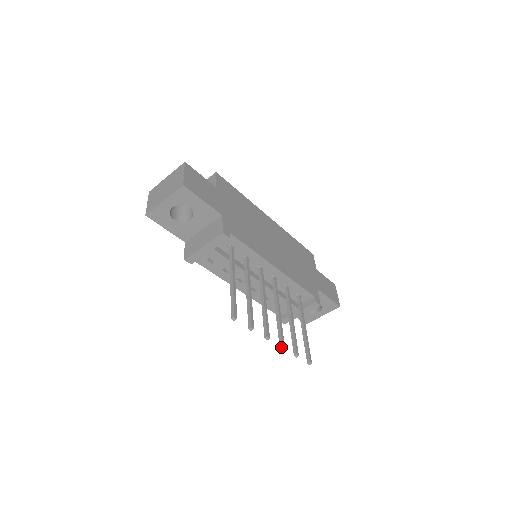
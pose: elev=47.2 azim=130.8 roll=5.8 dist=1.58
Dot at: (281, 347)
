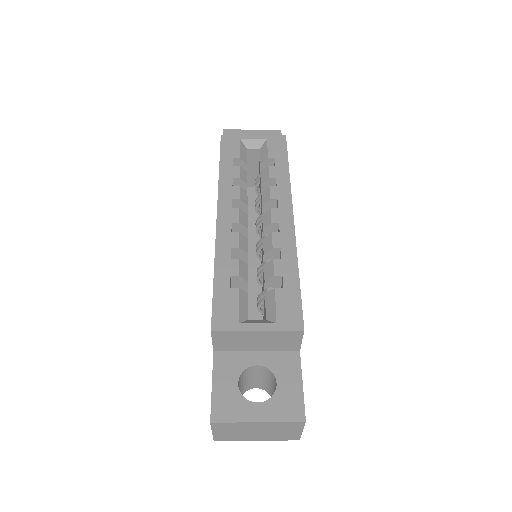
Dot at: occluded
